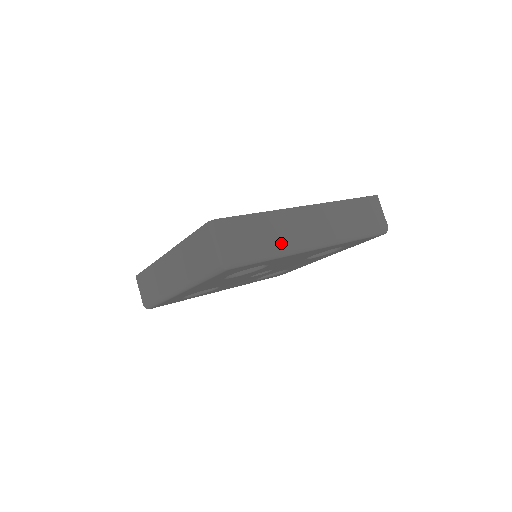
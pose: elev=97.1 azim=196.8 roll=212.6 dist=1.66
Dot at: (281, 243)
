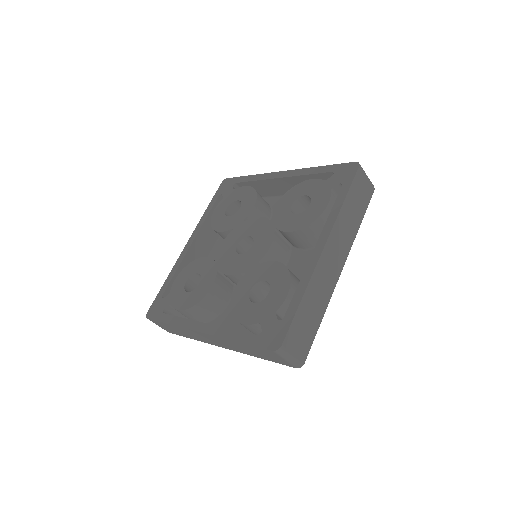
Dot at: (323, 305)
